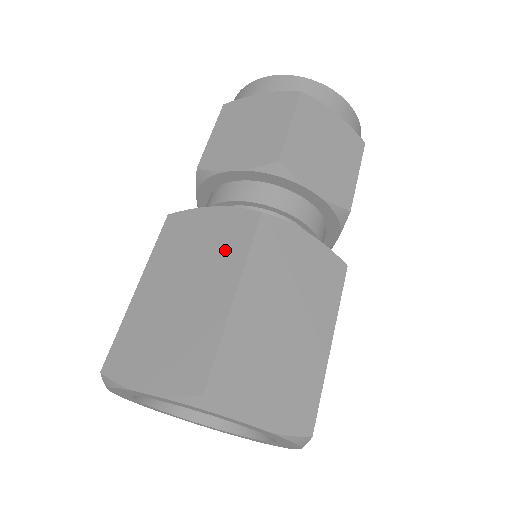
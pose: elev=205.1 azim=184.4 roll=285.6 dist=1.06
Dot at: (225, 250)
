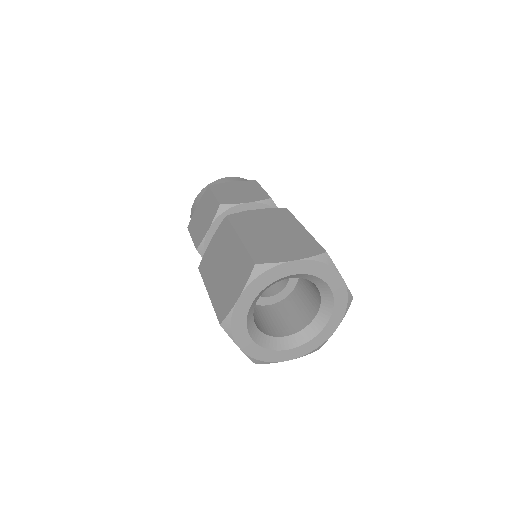
Dot at: (225, 238)
